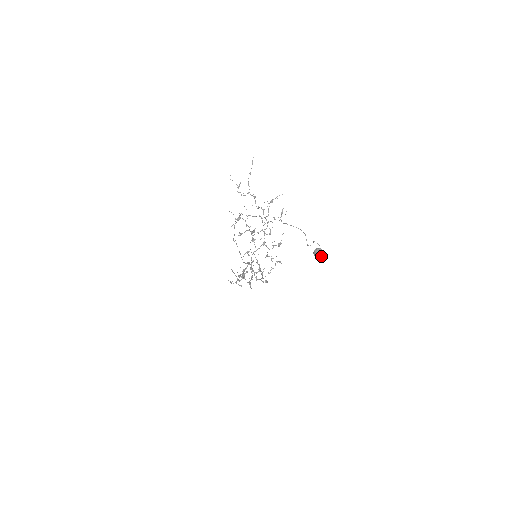
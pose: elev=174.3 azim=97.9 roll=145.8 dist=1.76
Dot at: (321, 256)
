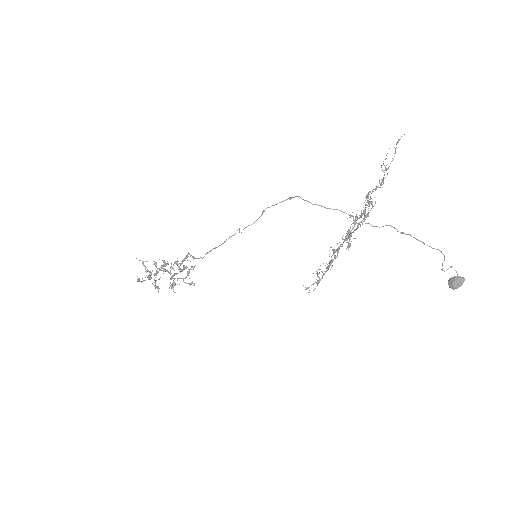
Dot at: (459, 286)
